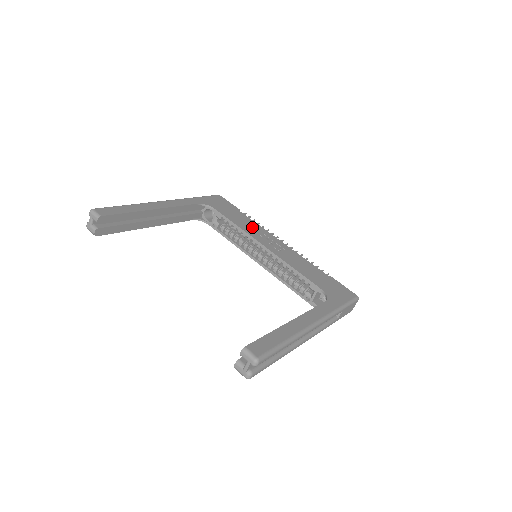
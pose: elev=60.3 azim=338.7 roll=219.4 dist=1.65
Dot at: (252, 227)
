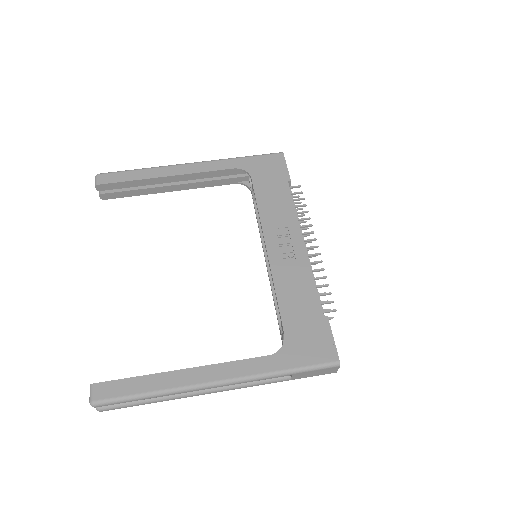
Dot at: (279, 213)
